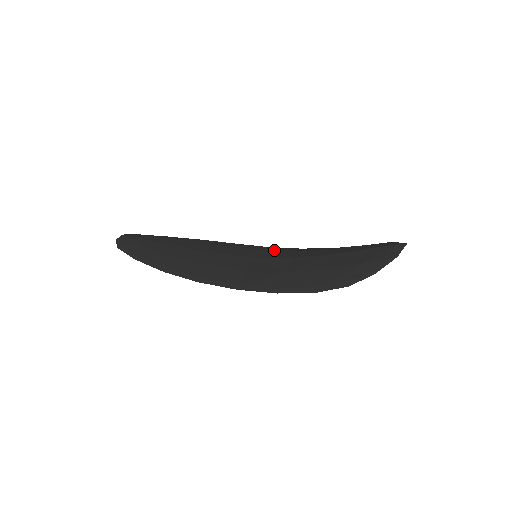
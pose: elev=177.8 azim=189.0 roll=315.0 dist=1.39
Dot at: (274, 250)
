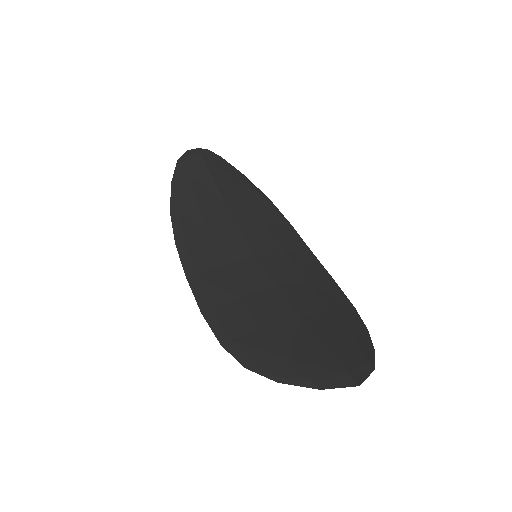
Dot at: (292, 261)
